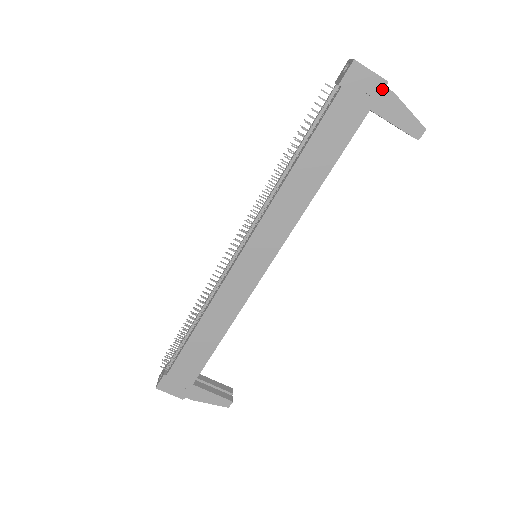
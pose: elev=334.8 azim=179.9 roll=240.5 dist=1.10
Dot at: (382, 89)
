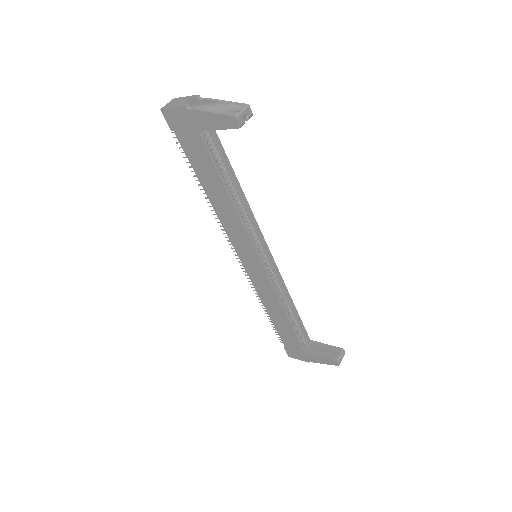
Dot at: (188, 113)
